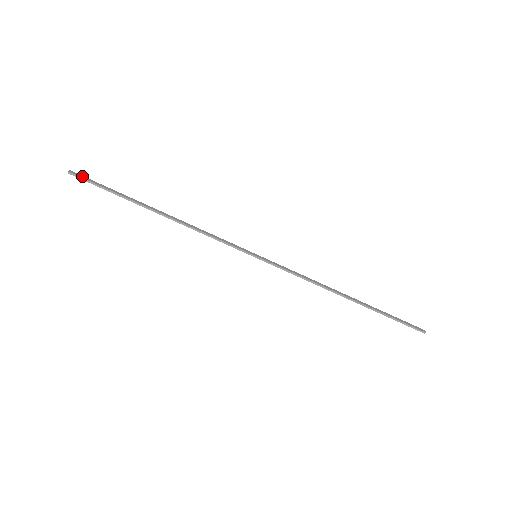
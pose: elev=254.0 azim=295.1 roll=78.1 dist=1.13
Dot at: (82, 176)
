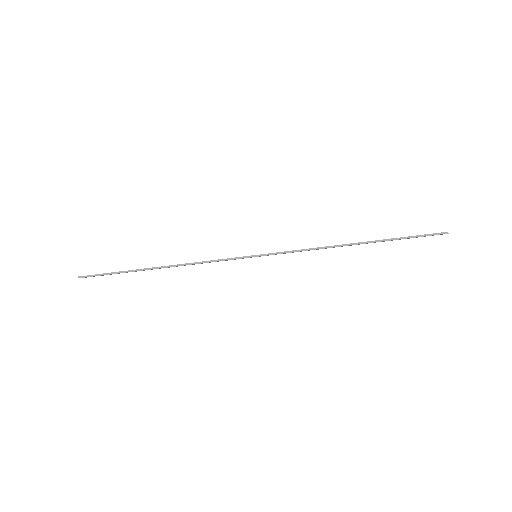
Dot at: (90, 275)
